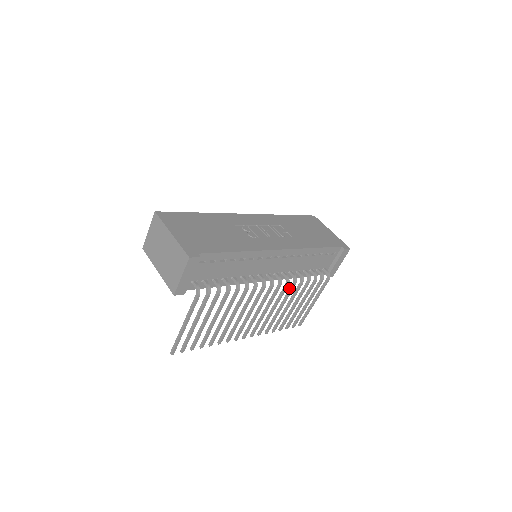
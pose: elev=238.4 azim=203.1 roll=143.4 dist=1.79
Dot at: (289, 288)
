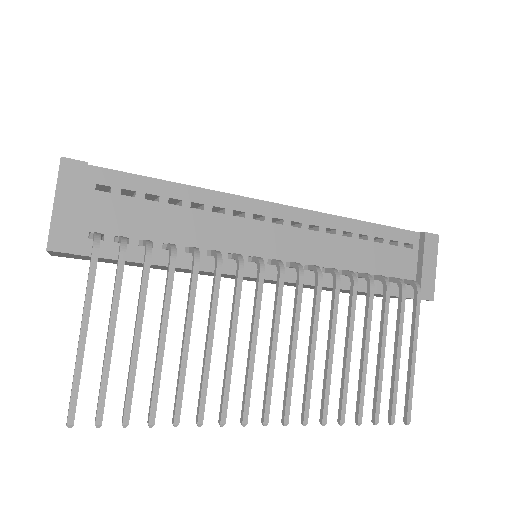
Dot at: occluded
